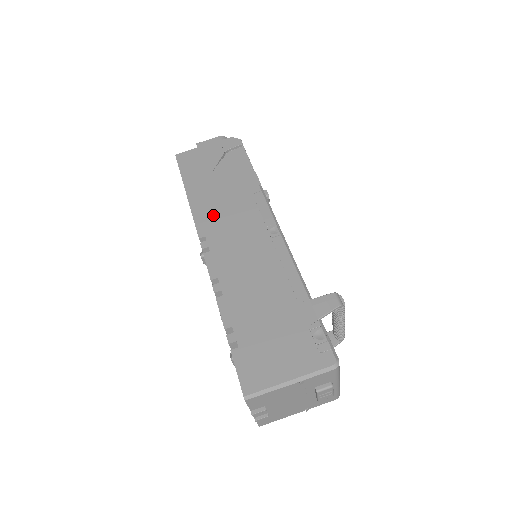
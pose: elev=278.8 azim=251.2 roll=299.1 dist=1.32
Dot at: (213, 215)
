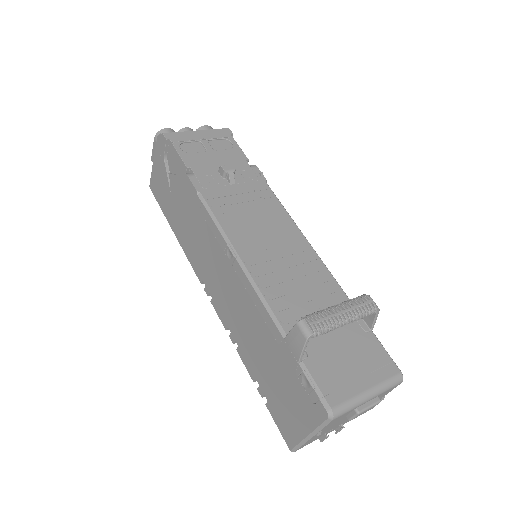
Dot at: (195, 253)
